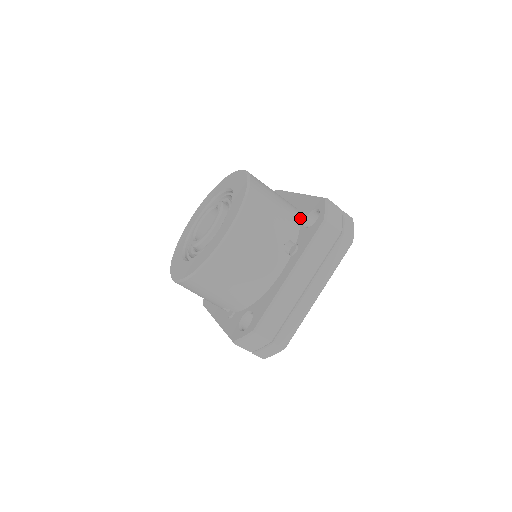
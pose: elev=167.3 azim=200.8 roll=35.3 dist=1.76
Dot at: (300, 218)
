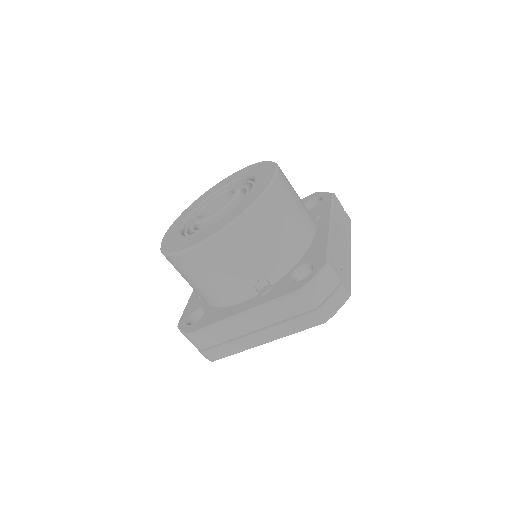
Dot at: occluded
